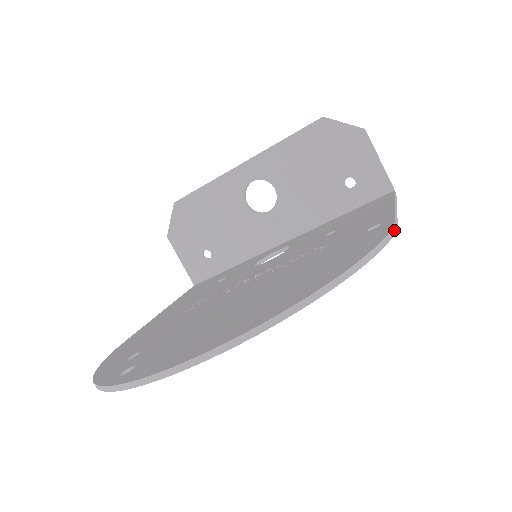
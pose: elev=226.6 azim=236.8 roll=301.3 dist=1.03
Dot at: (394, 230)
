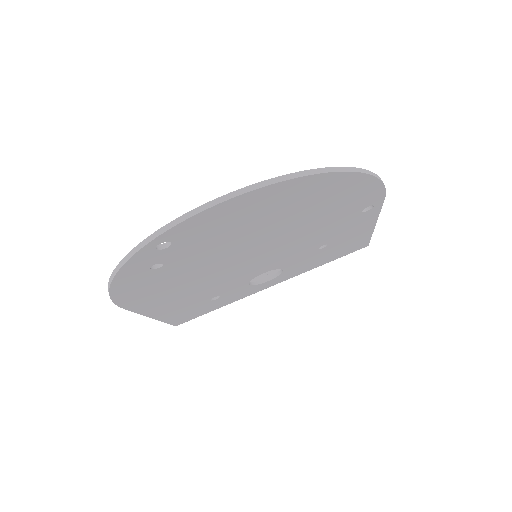
Dot at: (385, 189)
